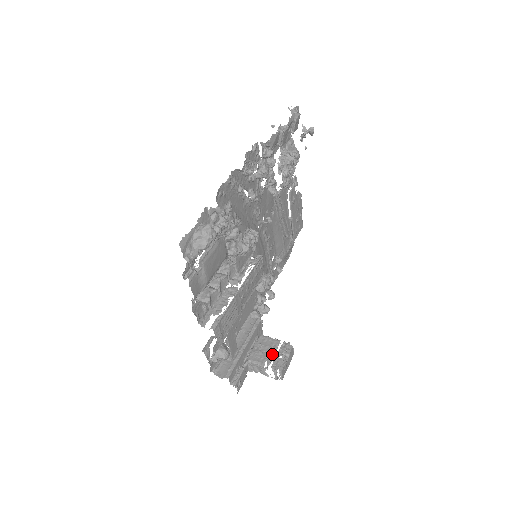
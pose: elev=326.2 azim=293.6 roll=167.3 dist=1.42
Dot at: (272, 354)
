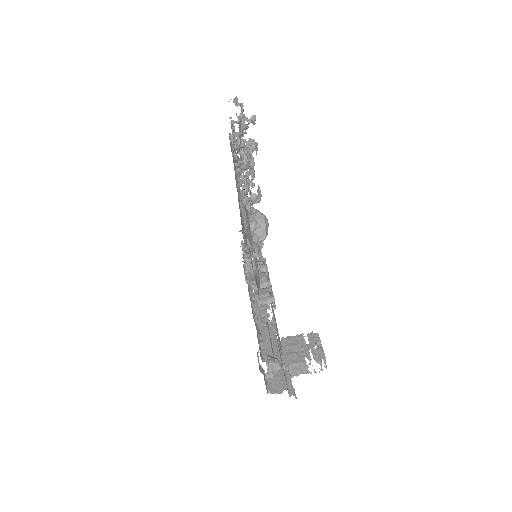
Dot at: (306, 349)
